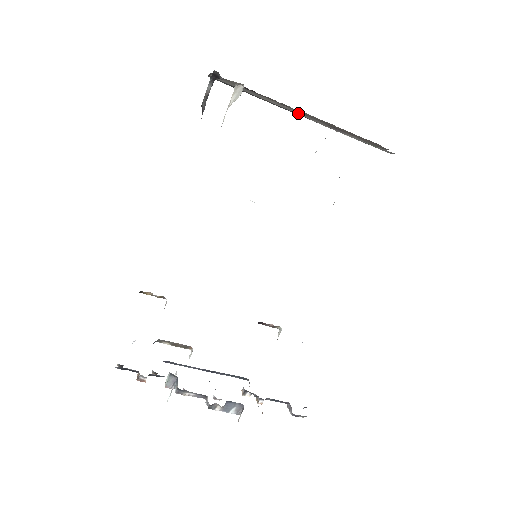
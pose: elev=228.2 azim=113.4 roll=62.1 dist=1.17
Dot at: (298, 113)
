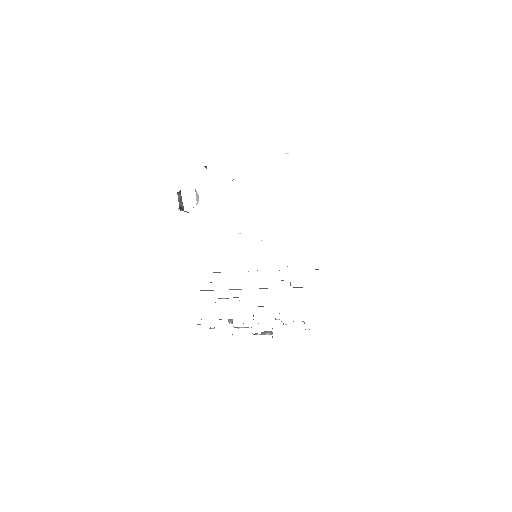
Dot at: occluded
